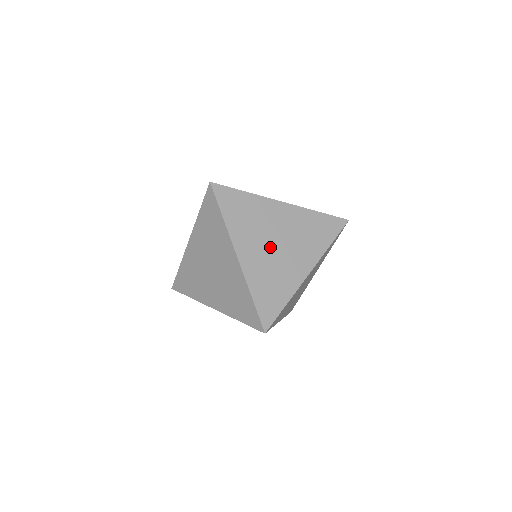
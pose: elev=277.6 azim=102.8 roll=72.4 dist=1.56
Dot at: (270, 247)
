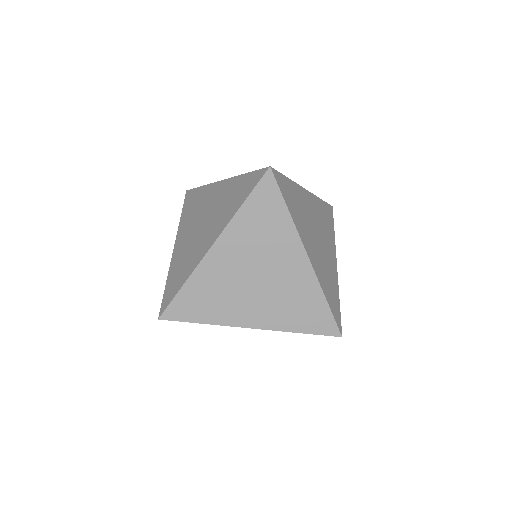
Dot at: (247, 273)
